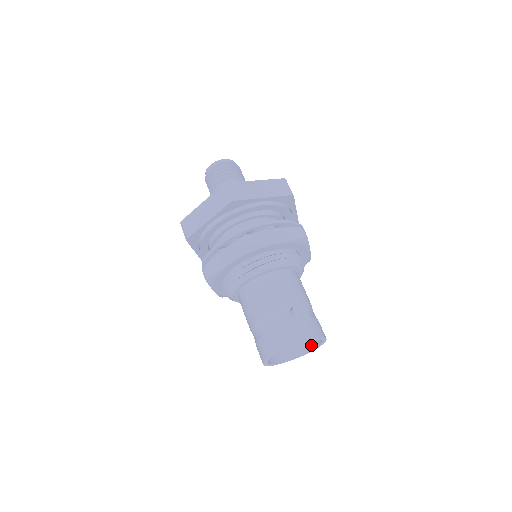
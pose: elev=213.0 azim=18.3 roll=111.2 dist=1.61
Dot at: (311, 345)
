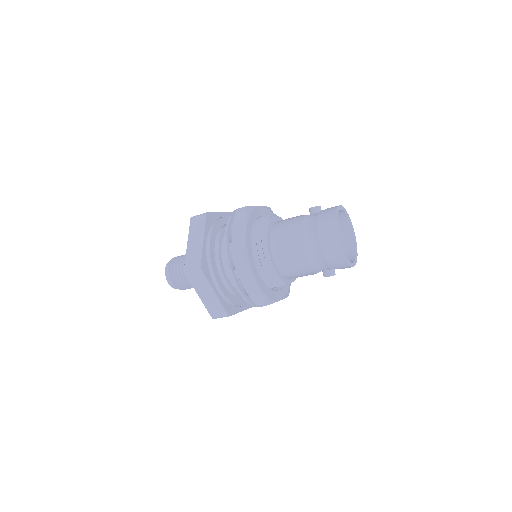
Dot at: (351, 245)
